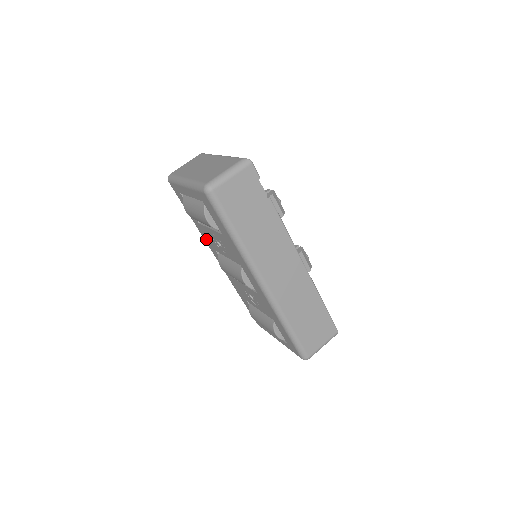
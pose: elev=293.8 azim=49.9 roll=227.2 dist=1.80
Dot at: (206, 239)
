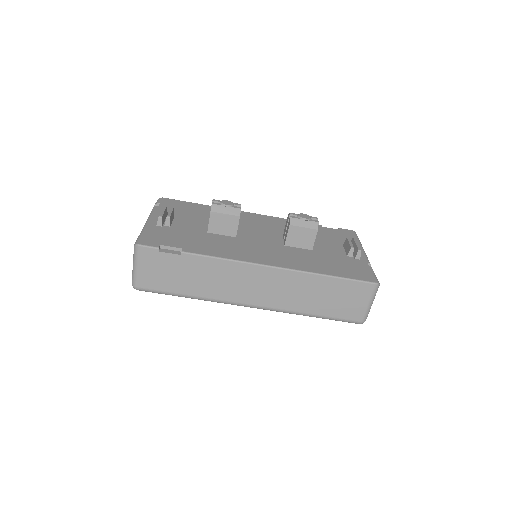
Dot at: occluded
